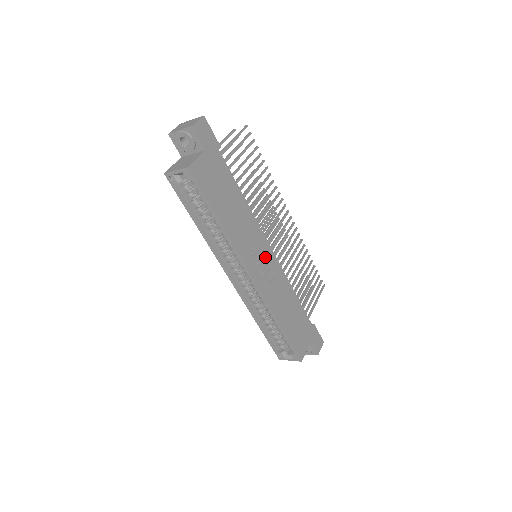
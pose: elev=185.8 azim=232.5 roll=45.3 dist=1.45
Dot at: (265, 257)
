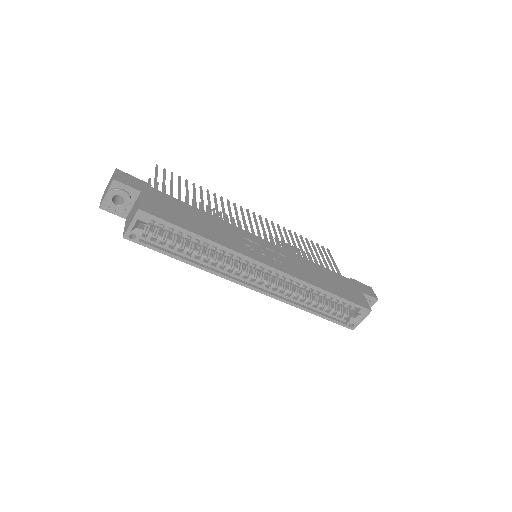
Dot at: (264, 247)
